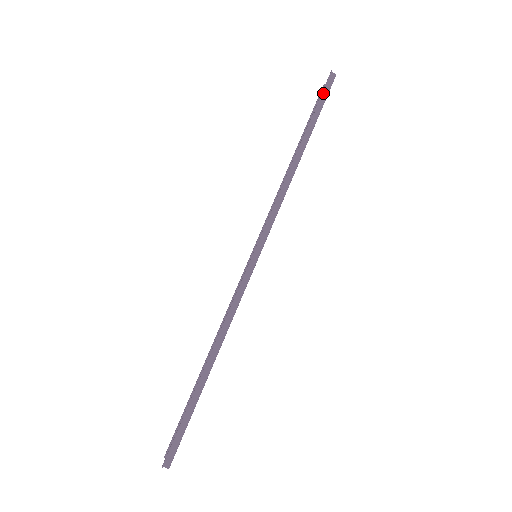
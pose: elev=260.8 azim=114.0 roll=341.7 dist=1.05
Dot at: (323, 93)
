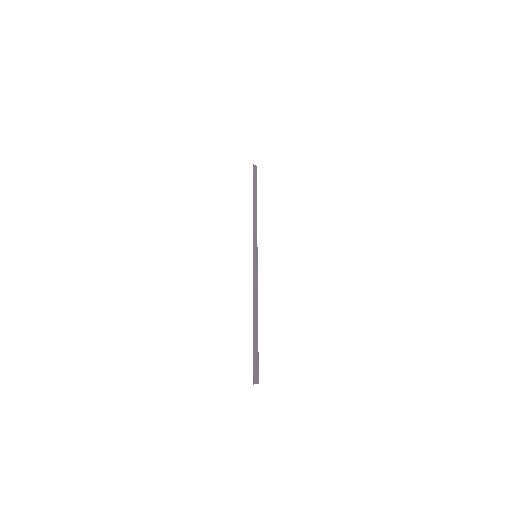
Dot at: (254, 175)
